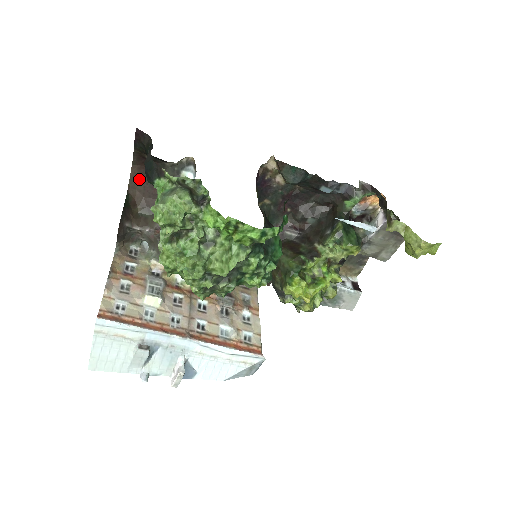
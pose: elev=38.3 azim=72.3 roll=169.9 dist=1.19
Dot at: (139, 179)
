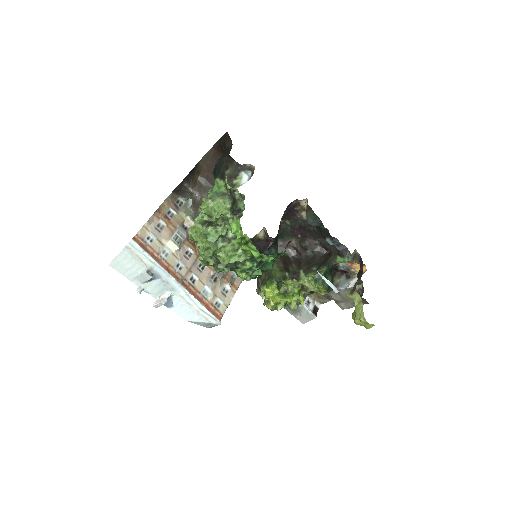
Dot at: (211, 158)
